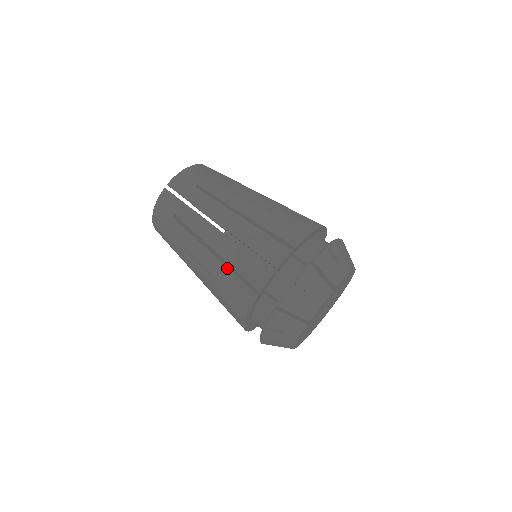
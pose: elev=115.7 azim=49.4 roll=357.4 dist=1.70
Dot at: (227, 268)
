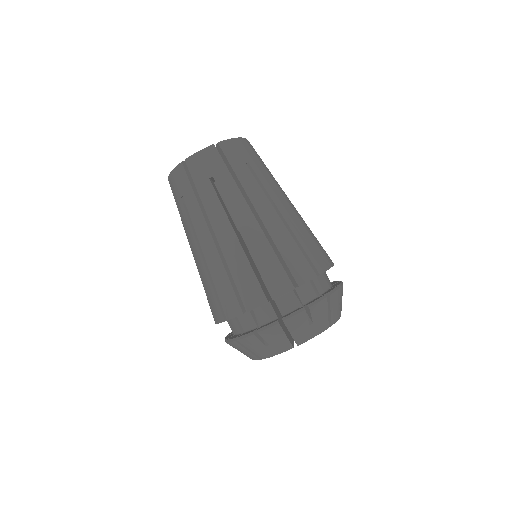
Dot at: (209, 279)
